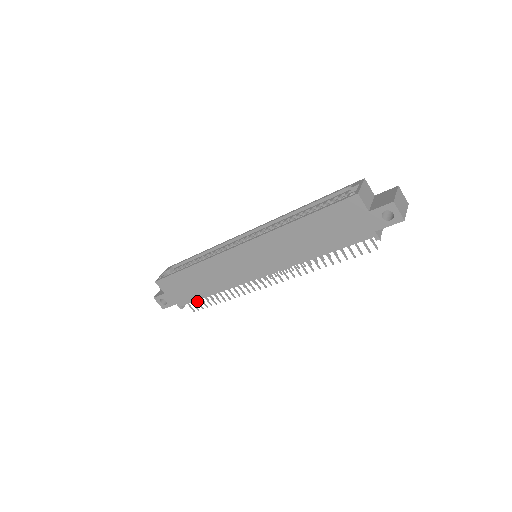
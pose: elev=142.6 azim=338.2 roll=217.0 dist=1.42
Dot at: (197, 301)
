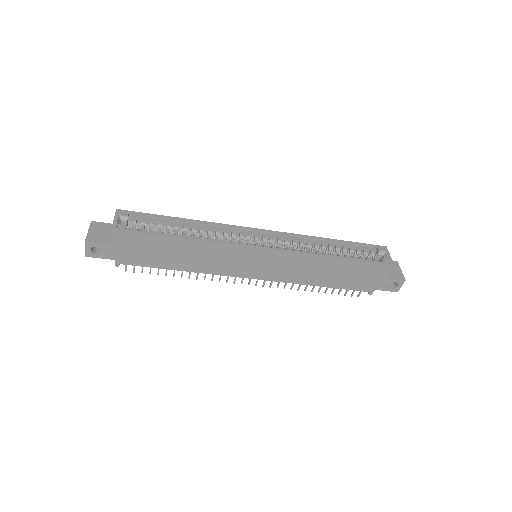
Dot at: occluded
